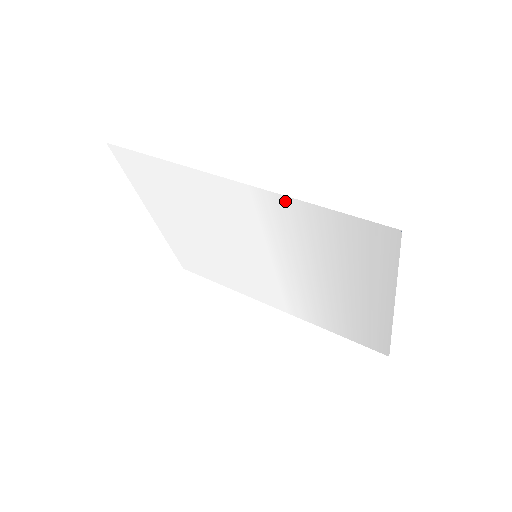
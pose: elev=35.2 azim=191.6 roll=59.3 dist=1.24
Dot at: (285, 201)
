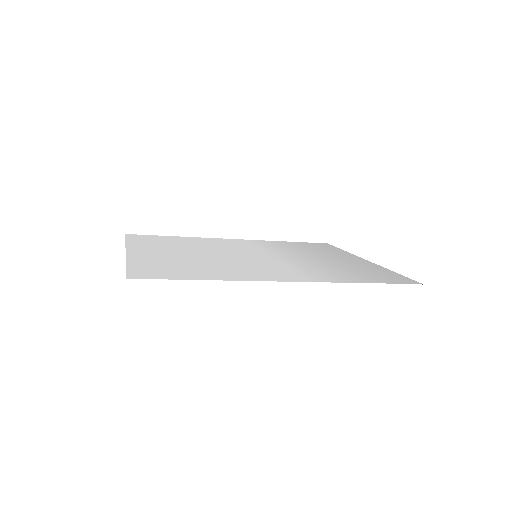
Dot at: (338, 281)
